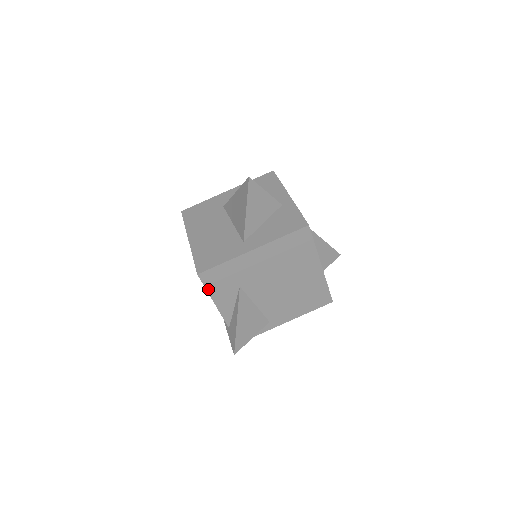
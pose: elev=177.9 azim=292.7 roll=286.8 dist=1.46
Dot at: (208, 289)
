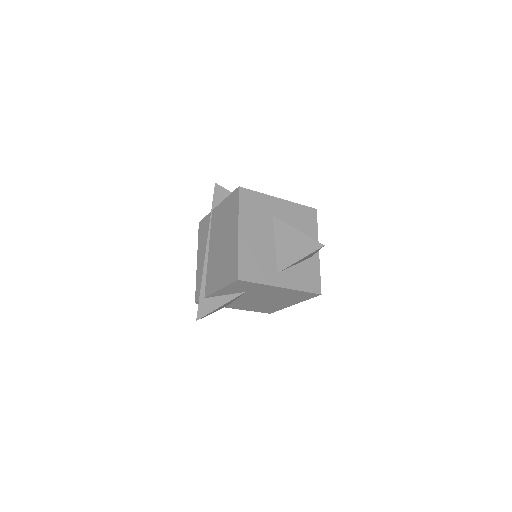
Dot at: (229, 285)
